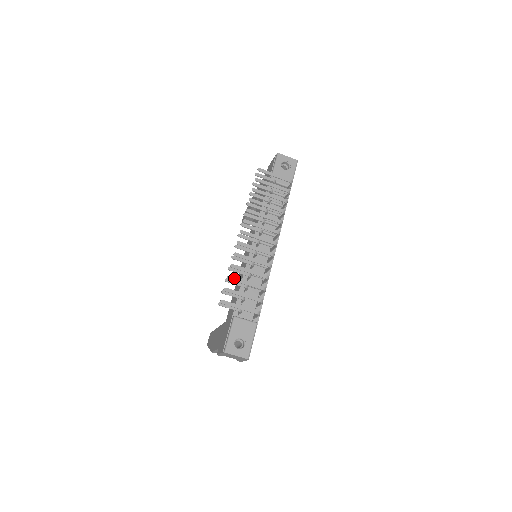
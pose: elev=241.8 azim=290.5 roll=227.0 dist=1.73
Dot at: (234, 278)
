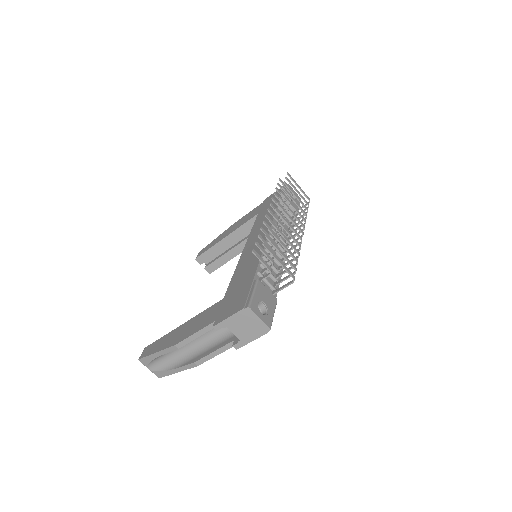
Dot at: (274, 233)
